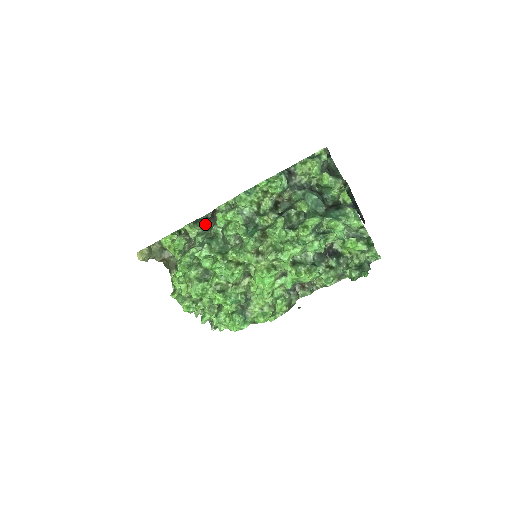
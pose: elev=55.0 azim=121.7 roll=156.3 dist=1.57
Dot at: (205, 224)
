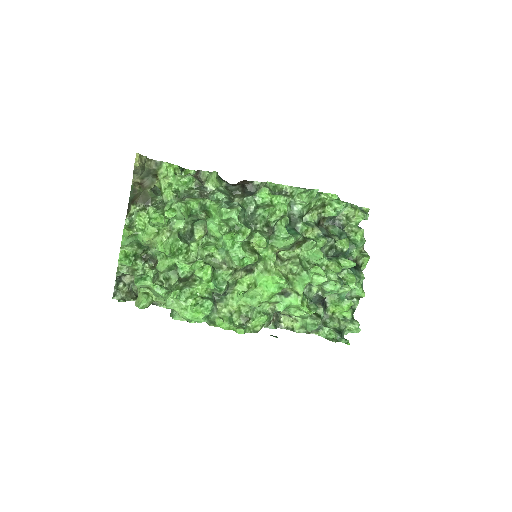
Dot at: (229, 186)
